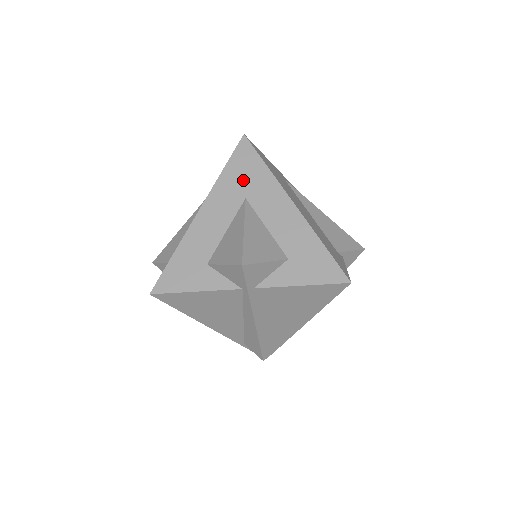
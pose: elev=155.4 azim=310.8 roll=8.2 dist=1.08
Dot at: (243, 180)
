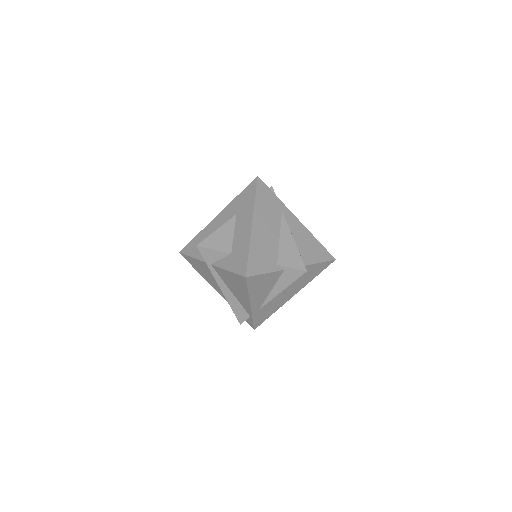
Dot at: (242, 203)
